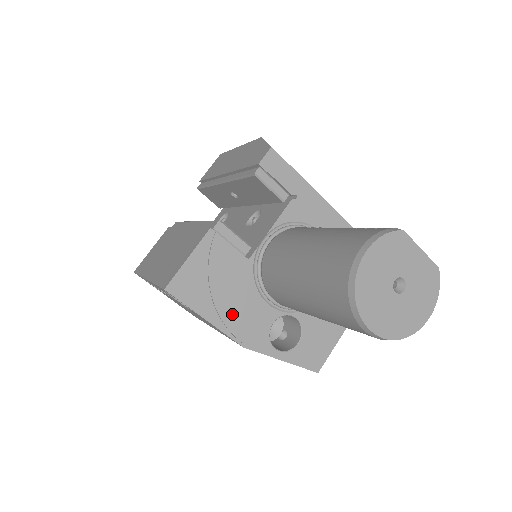
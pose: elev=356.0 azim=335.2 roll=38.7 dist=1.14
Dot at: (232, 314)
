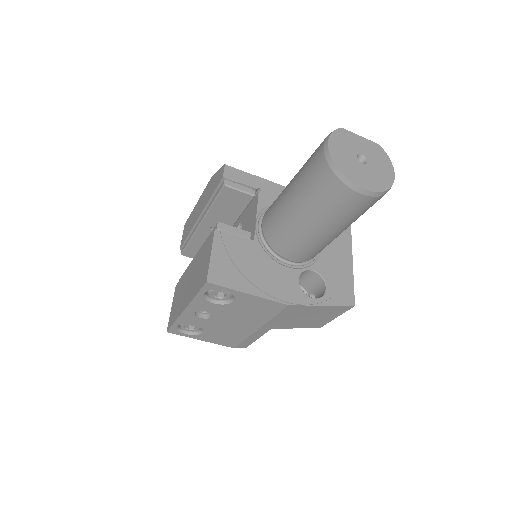
Dot at: (265, 283)
